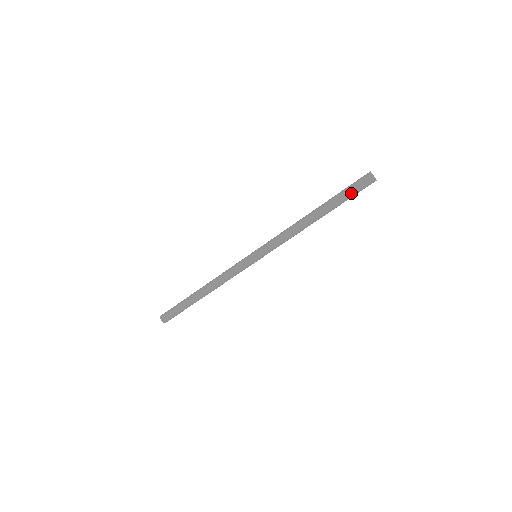
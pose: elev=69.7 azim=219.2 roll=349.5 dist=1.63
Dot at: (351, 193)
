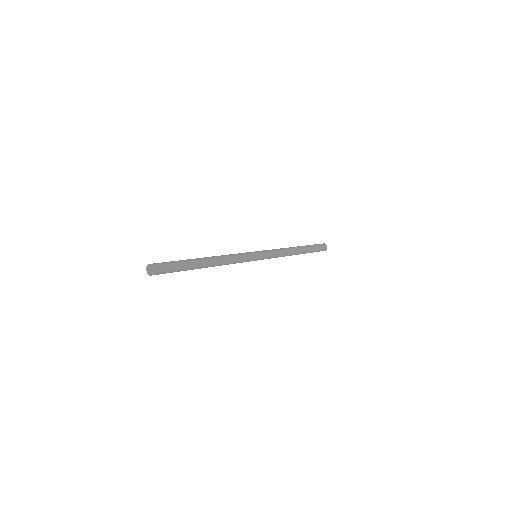
Dot at: (316, 245)
